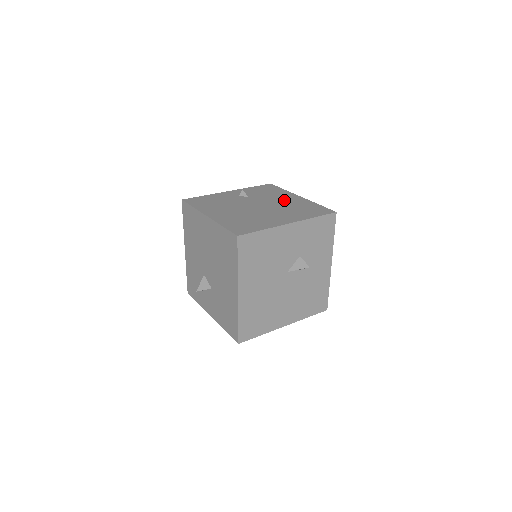
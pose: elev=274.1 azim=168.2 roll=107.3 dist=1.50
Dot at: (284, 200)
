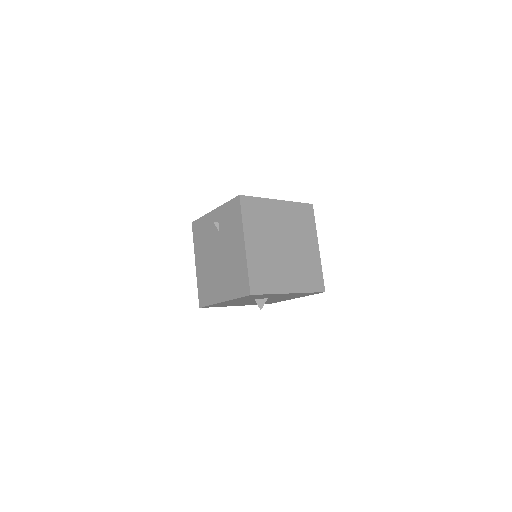
Dot at: (233, 250)
